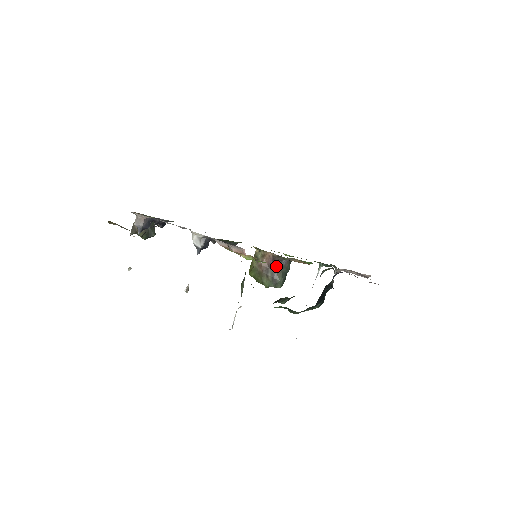
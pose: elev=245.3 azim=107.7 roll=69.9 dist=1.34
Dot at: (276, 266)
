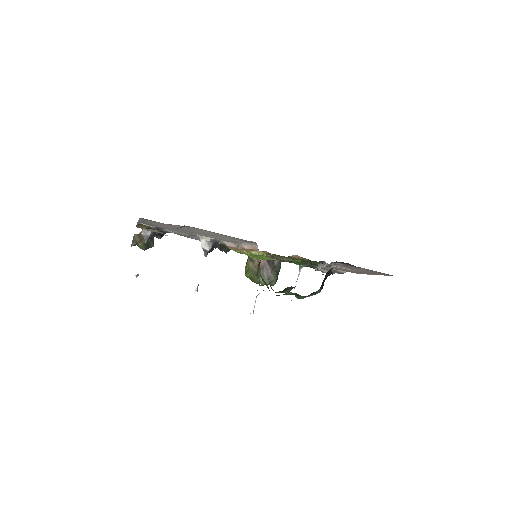
Dot at: (270, 266)
